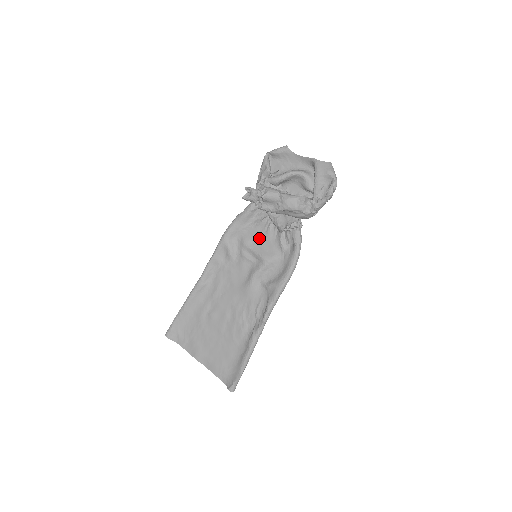
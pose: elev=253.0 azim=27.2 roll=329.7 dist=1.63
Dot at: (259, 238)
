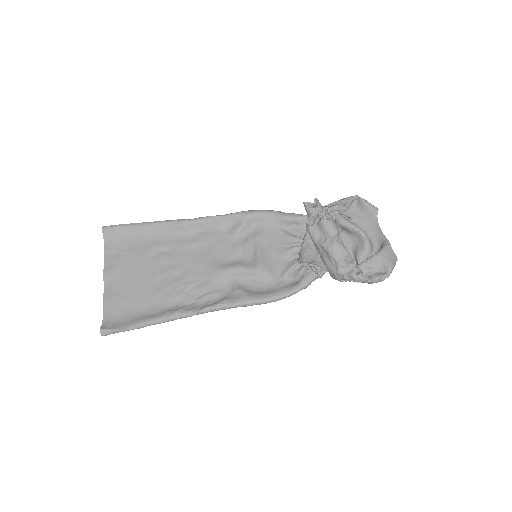
Dot at: (274, 246)
